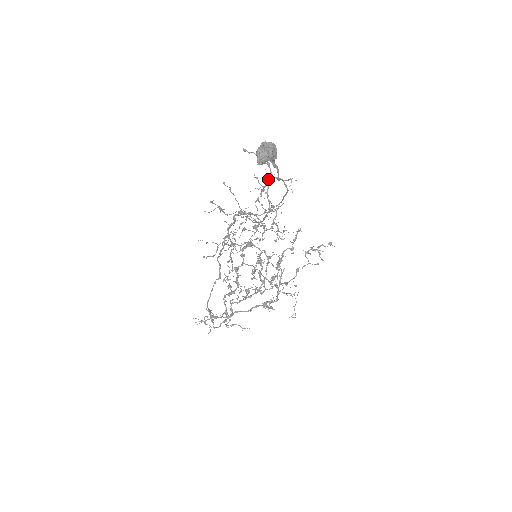
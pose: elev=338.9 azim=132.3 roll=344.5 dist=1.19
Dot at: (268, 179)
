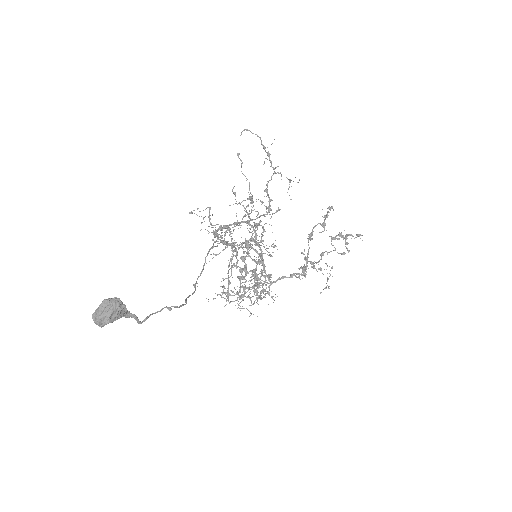
Dot at: (250, 193)
